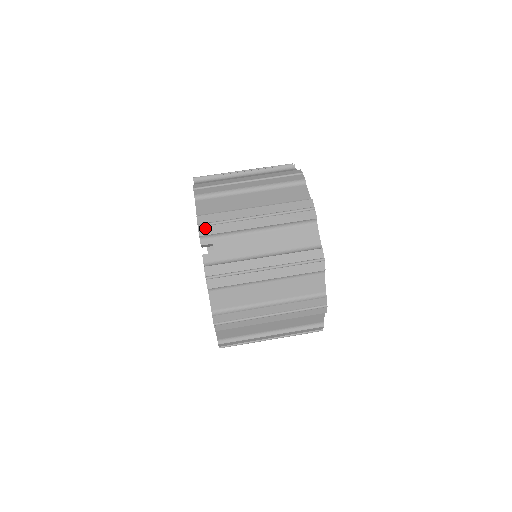
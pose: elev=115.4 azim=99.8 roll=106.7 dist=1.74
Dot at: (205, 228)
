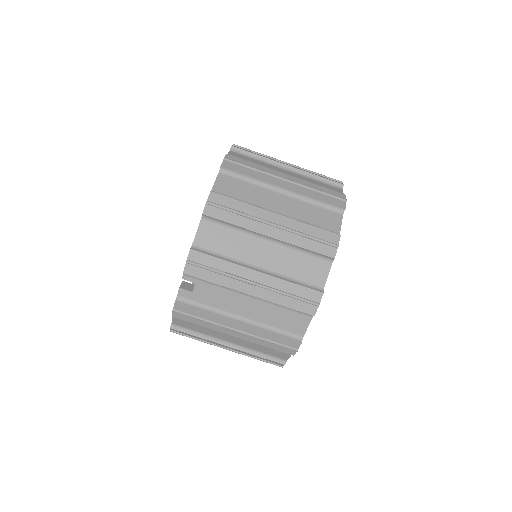
Dot at: (193, 268)
